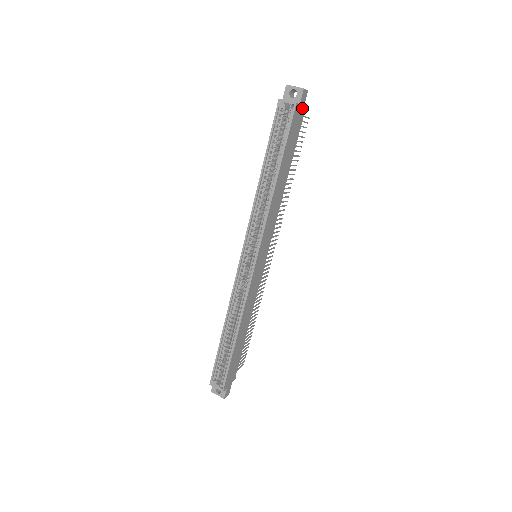
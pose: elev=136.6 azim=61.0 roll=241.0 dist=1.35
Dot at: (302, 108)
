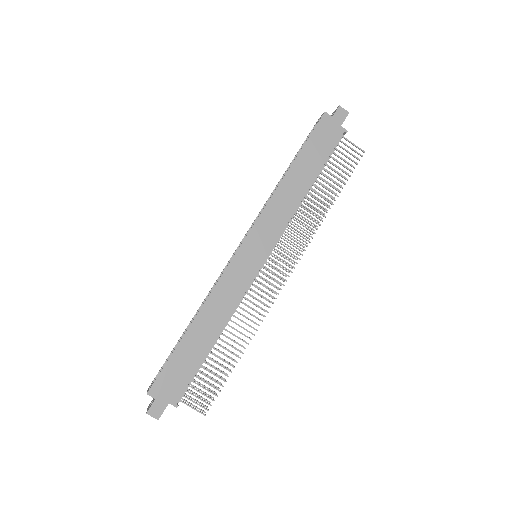
Dot at: (339, 124)
